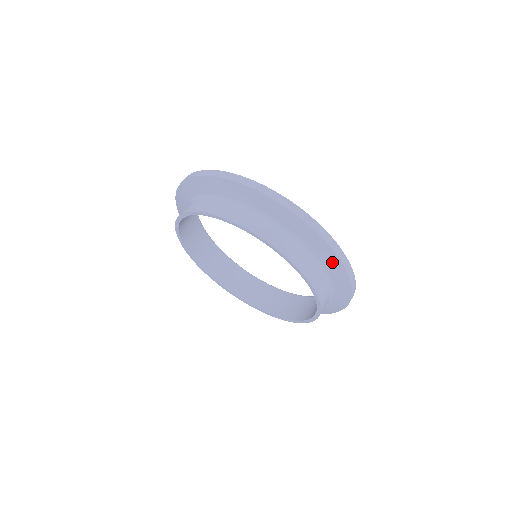
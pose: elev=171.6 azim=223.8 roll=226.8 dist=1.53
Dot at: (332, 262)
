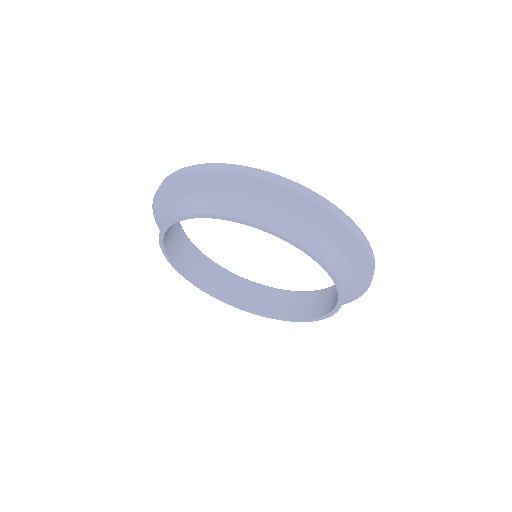
Dot at: (363, 275)
